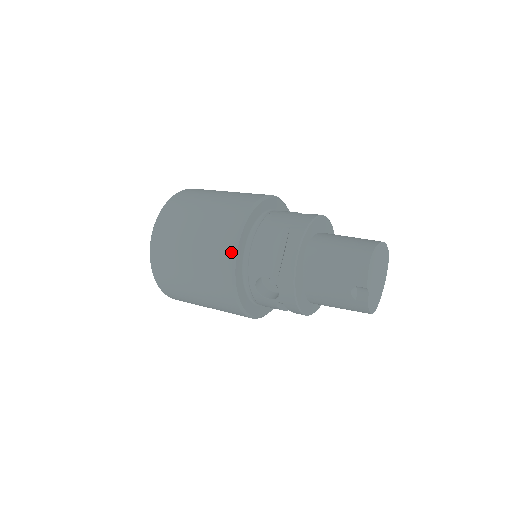
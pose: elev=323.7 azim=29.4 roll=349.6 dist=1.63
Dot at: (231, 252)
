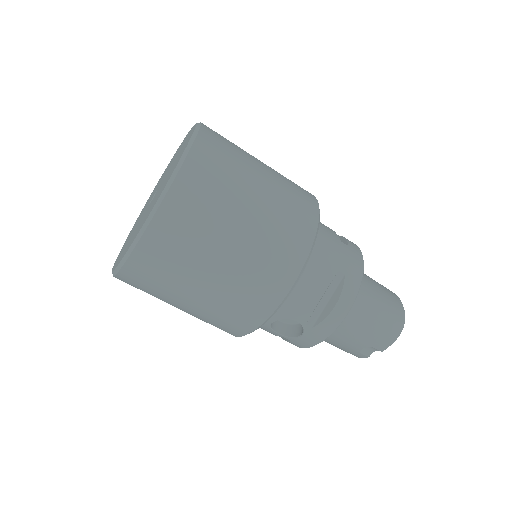
Dot at: (283, 296)
